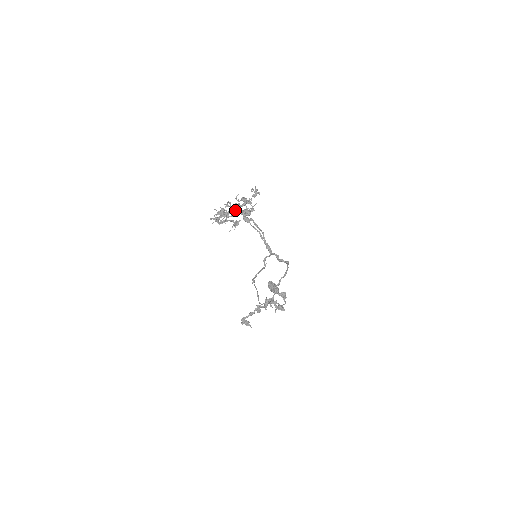
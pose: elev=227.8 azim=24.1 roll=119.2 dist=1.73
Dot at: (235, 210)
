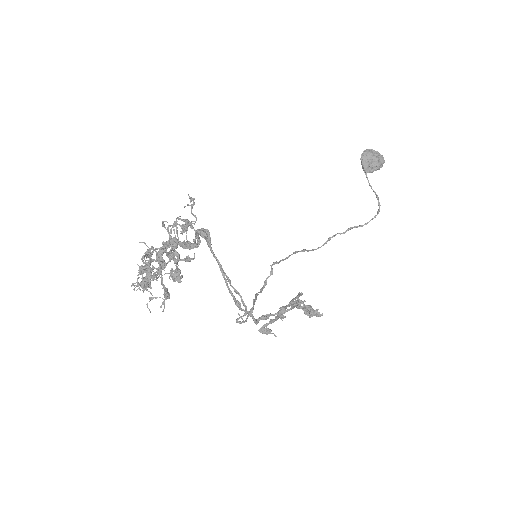
Dot at: occluded
